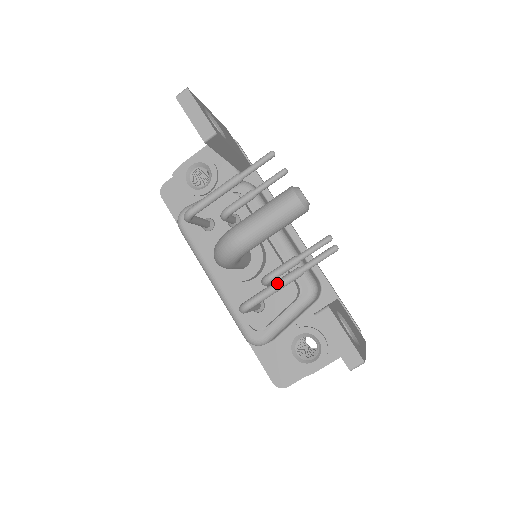
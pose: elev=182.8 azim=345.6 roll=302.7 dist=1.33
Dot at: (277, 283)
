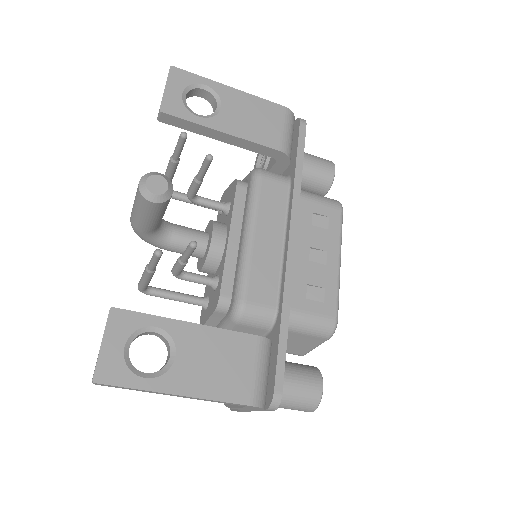
Dot at: occluded
